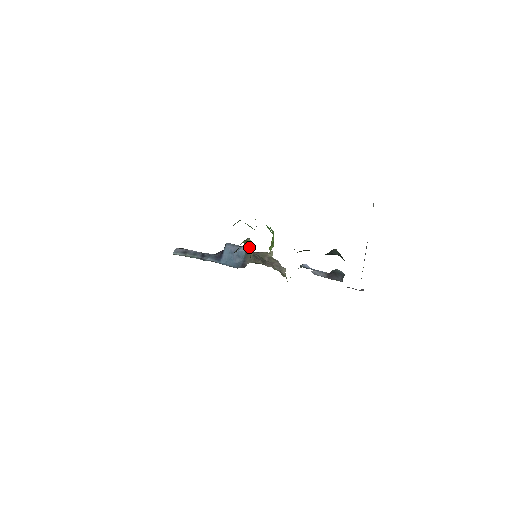
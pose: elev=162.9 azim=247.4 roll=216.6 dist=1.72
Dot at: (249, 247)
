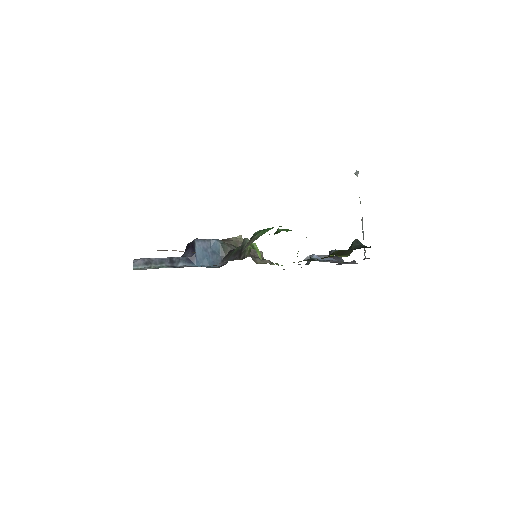
Dot at: (258, 252)
